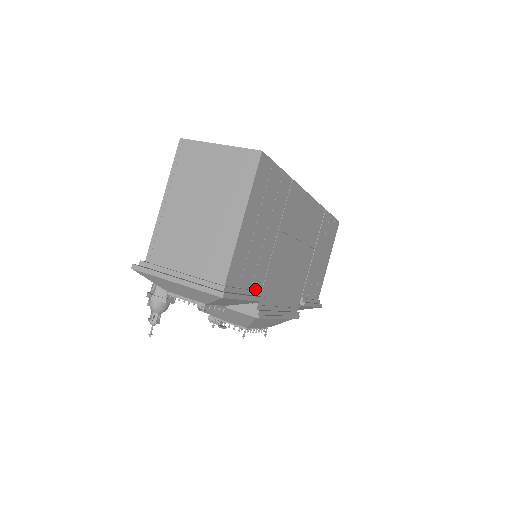
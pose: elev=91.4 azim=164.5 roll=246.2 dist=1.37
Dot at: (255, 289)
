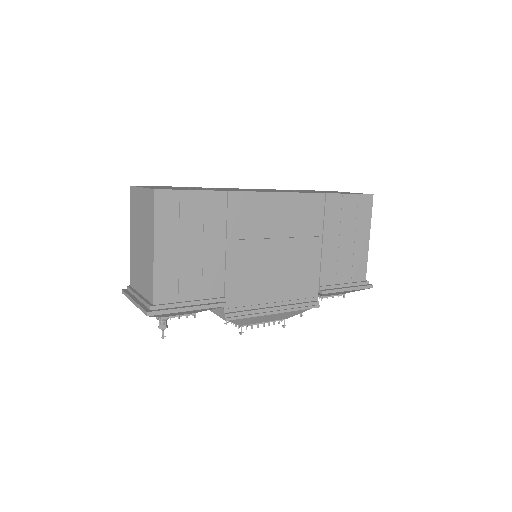
Dot at: (211, 297)
